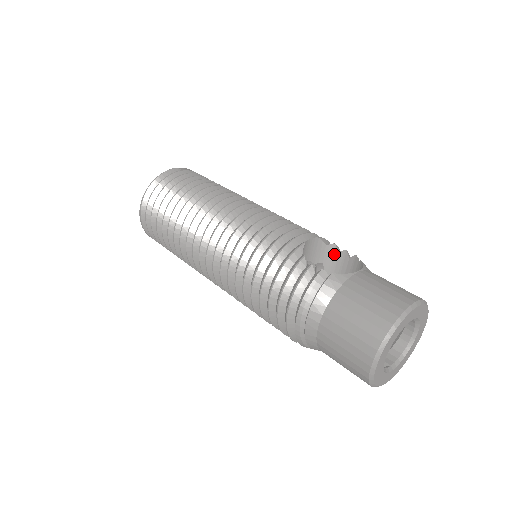
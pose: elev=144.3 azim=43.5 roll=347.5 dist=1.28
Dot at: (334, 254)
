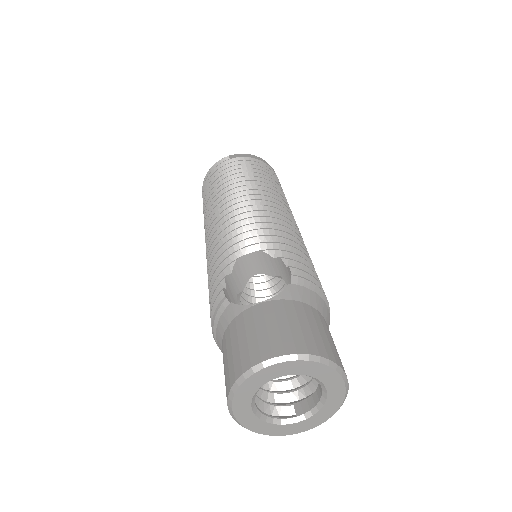
Dot at: (285, 268)
